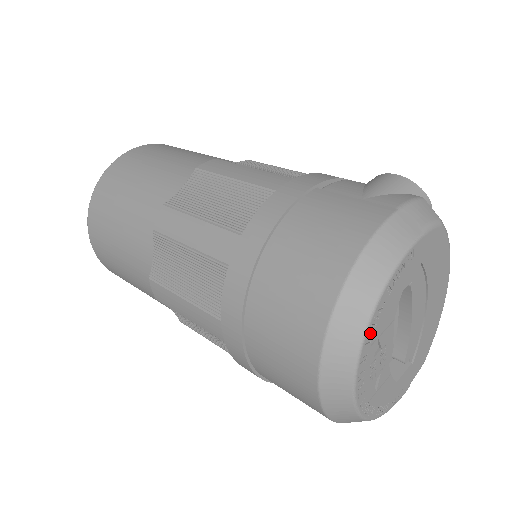
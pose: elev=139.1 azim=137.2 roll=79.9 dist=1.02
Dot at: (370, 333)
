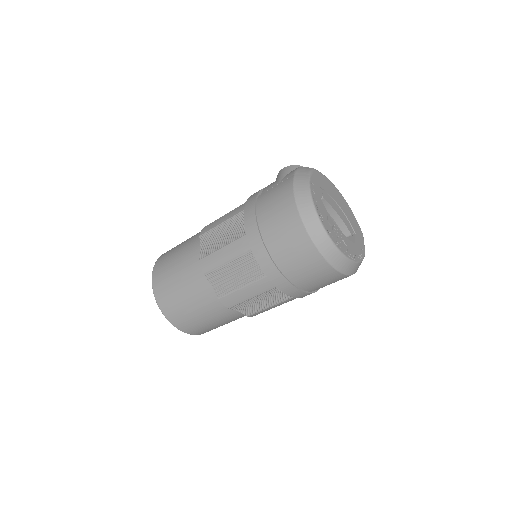
Dot at: (322, 219)
